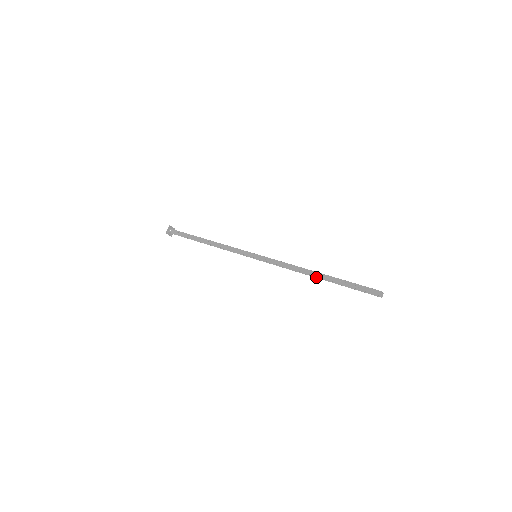
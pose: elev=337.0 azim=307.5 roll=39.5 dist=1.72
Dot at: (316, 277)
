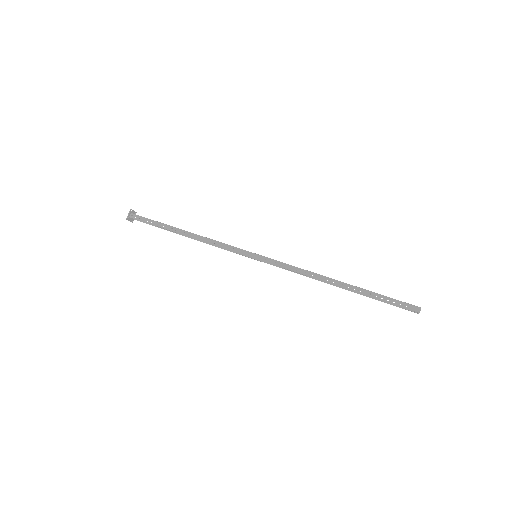
Dot at: (336, 286)
